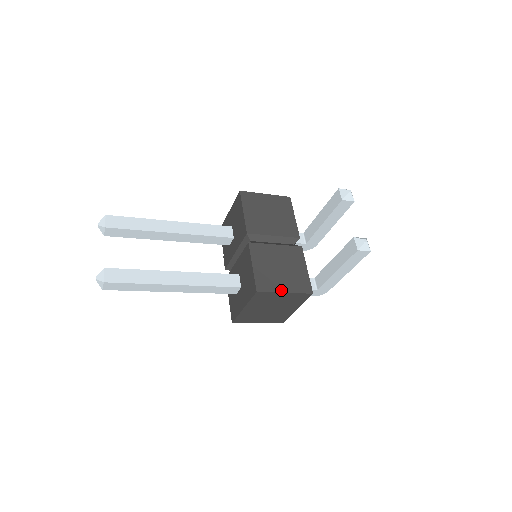
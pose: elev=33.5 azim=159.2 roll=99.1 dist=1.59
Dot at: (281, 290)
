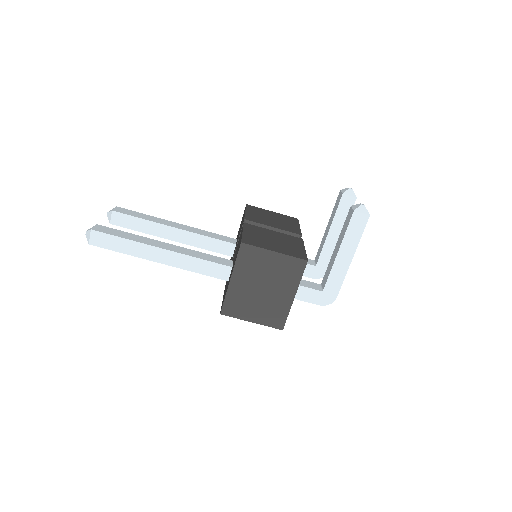
Dot at: (270, 249)
